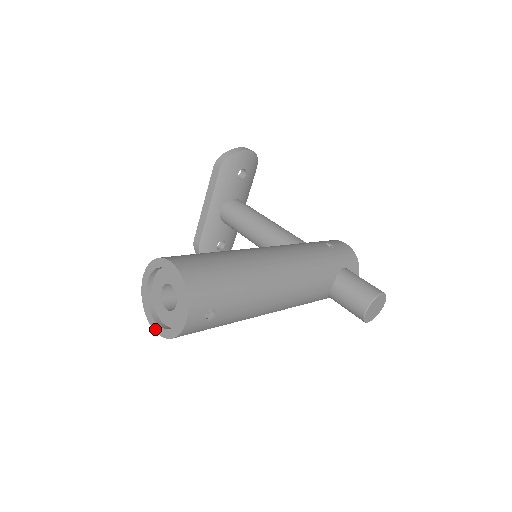
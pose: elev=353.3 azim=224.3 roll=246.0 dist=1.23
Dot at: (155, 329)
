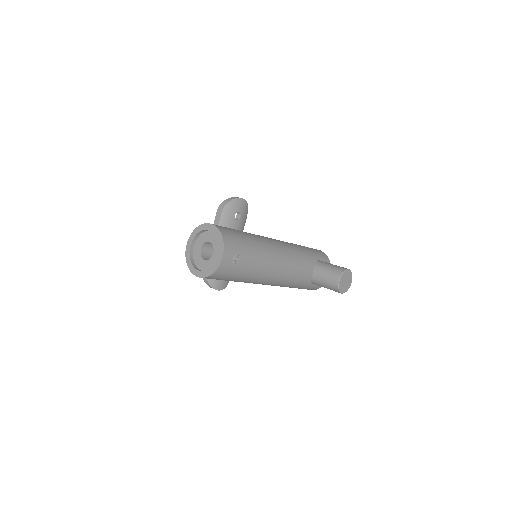
Dot at: (197, 275)
